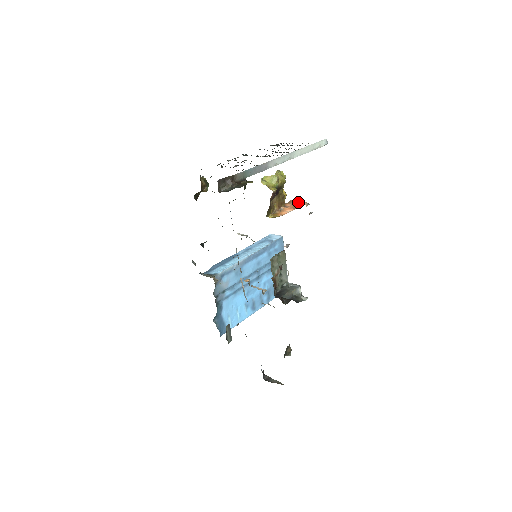
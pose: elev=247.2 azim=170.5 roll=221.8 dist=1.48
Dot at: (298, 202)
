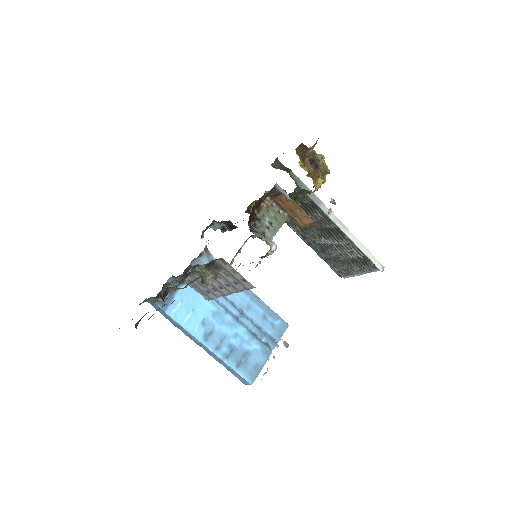
Dot at: occluded
